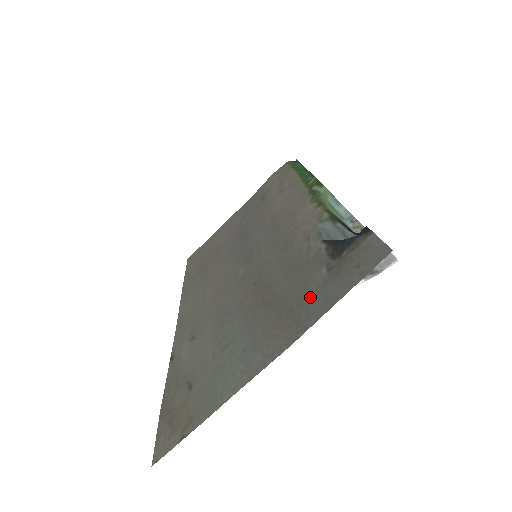
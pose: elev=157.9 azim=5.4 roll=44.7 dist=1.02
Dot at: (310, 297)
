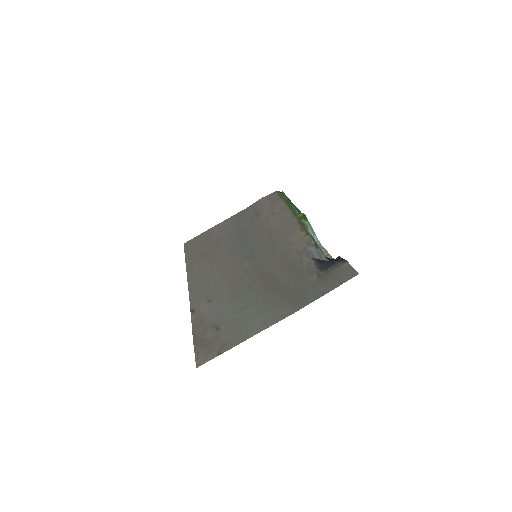
Dot at: (307, 289)
